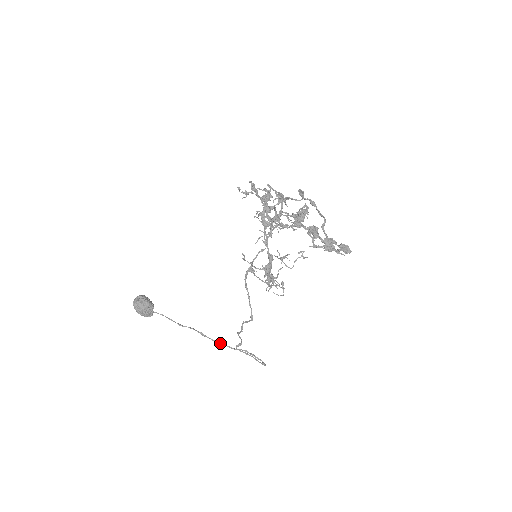
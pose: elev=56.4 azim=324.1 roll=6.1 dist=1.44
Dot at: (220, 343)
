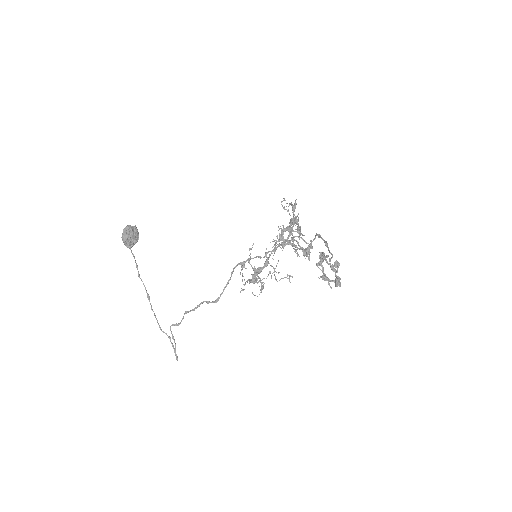
Dot at: (155, 316)
